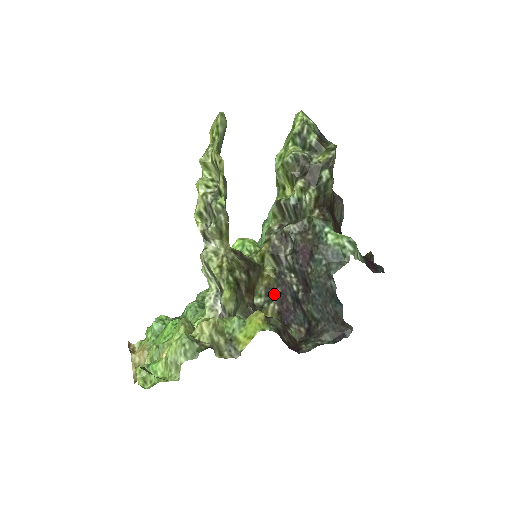
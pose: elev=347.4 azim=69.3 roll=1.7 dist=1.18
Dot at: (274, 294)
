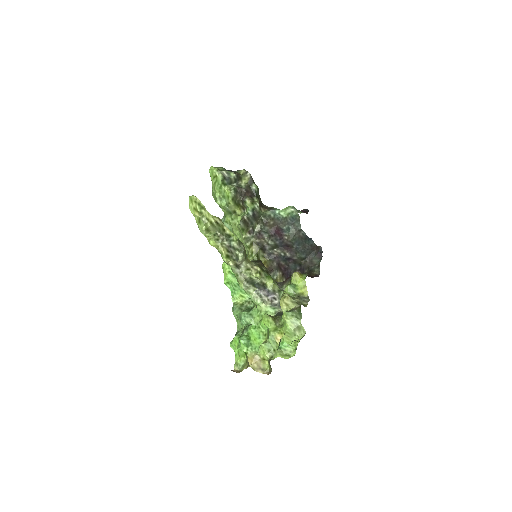
Dot at: (274, 268)
